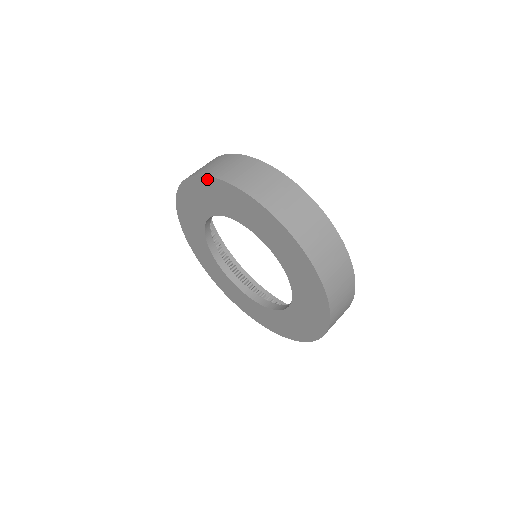
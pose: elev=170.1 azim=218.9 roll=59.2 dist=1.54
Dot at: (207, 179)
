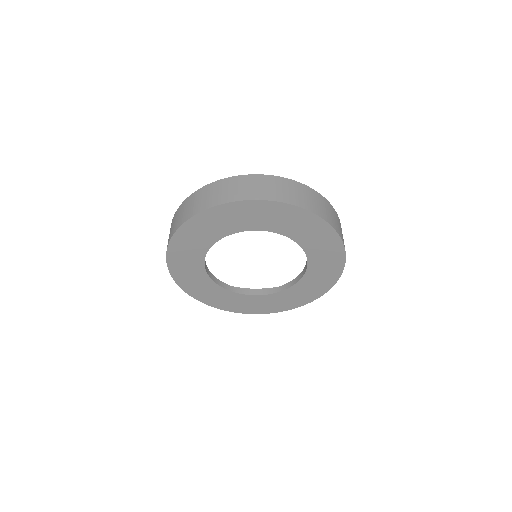
Dot at: (262, 203)
